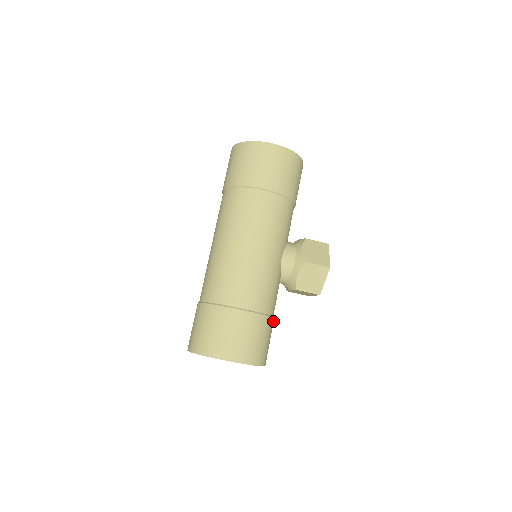
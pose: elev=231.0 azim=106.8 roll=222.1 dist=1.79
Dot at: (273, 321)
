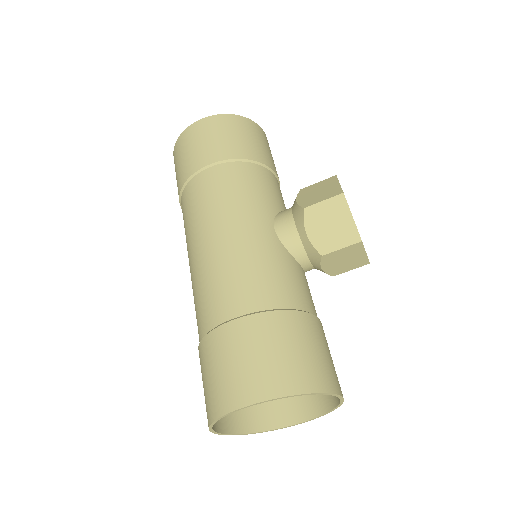
Dot at: (311, 318)
